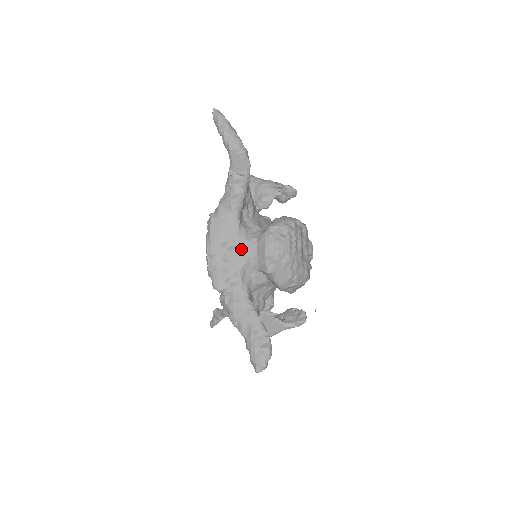
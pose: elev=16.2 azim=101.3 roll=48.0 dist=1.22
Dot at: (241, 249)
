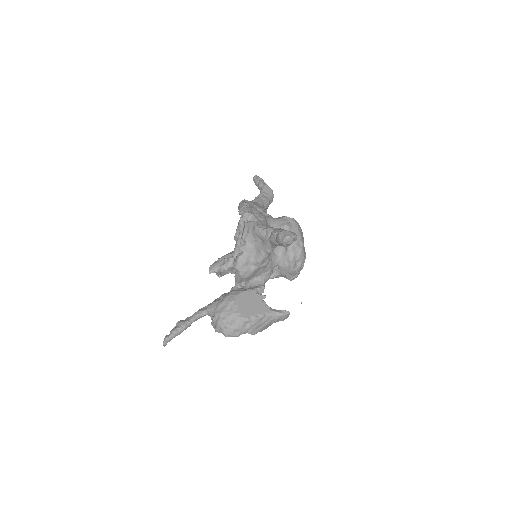
Dot at: (265, 214)
